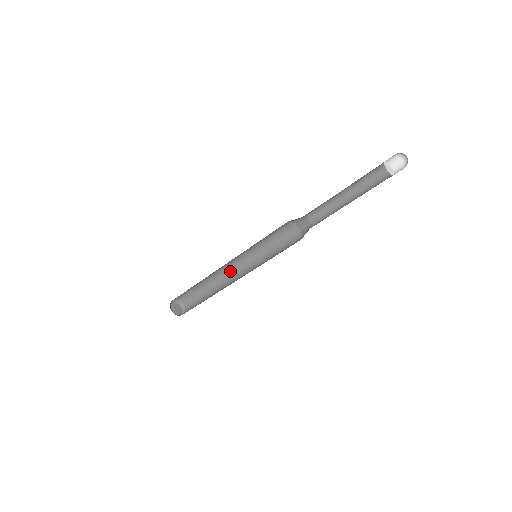
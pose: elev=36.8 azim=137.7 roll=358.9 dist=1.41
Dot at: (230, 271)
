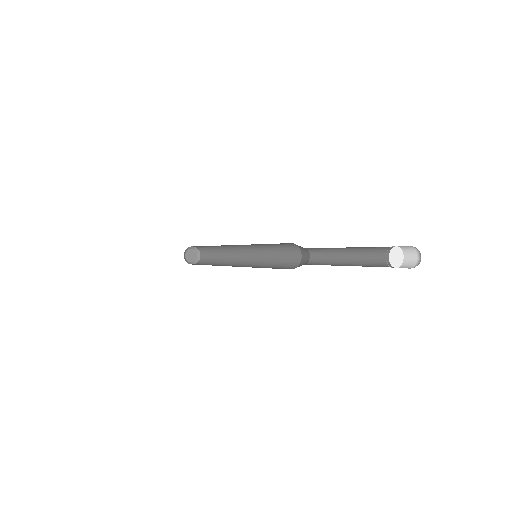
Dot at: (231, 245)
